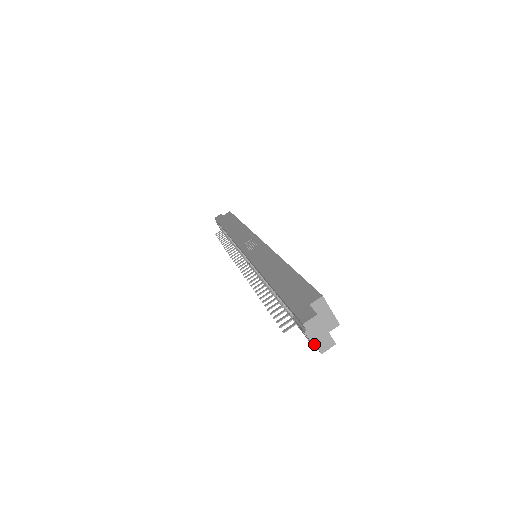
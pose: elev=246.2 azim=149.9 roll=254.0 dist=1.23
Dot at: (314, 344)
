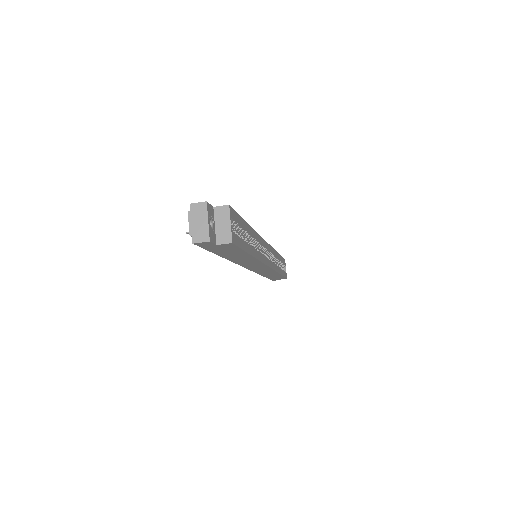
Dot at: (191, 229)
